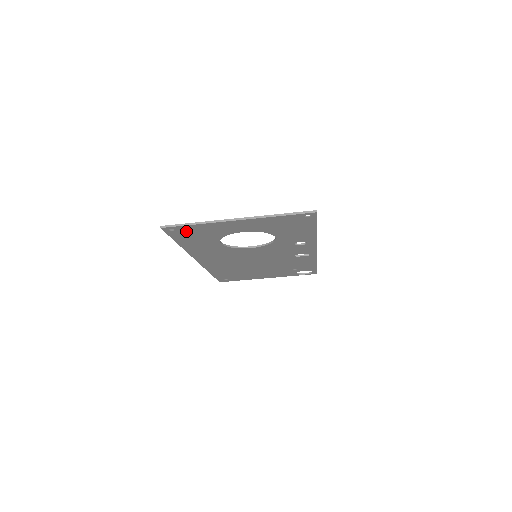
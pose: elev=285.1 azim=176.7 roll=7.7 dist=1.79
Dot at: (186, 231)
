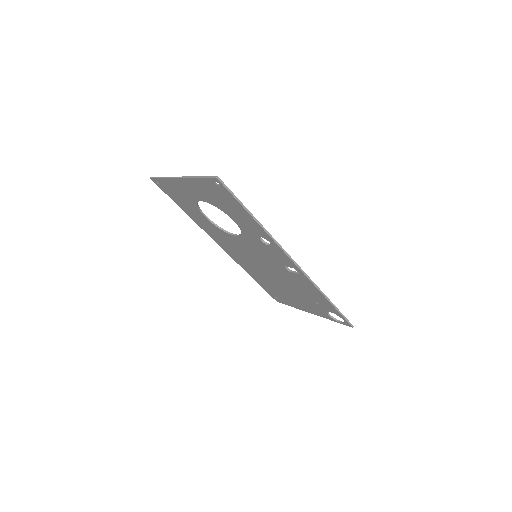
Dot at: (168, 188)
